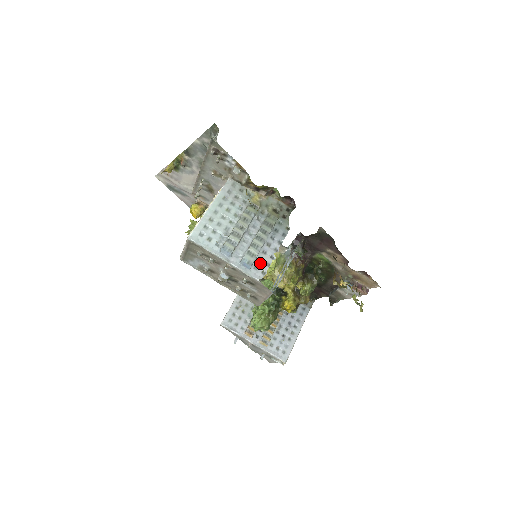
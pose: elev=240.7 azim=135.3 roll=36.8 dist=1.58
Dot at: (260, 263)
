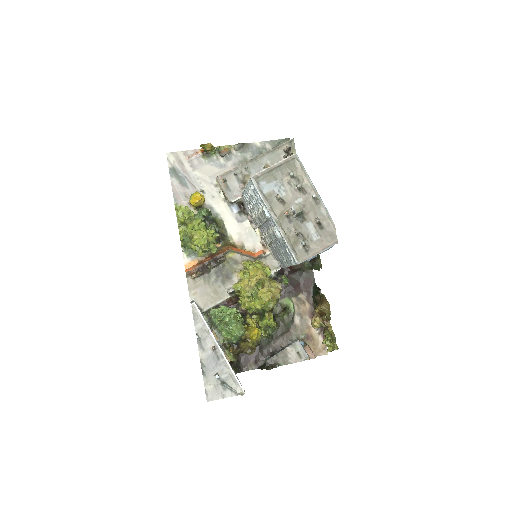
Dot at: occluded
